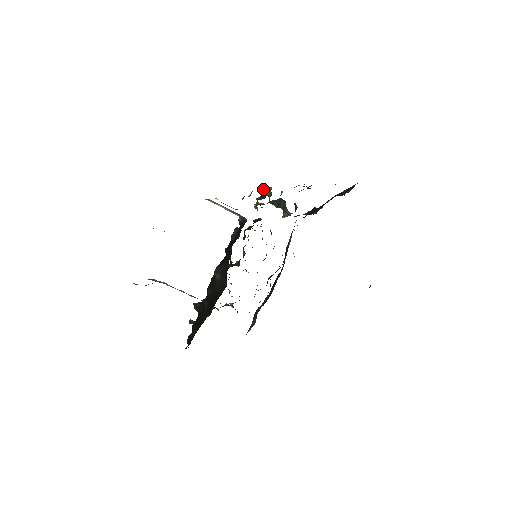
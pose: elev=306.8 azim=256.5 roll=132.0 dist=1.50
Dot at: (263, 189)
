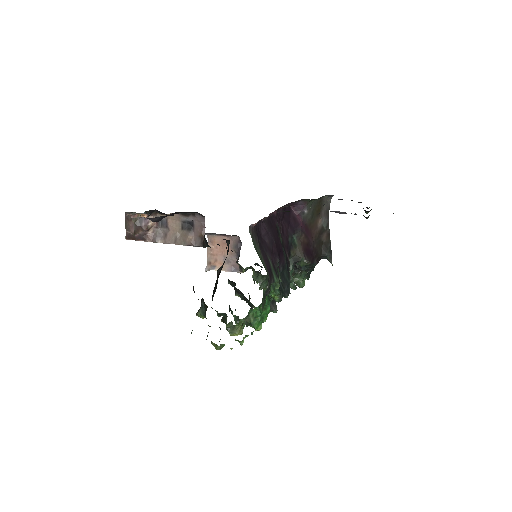
Dot at: occluded
